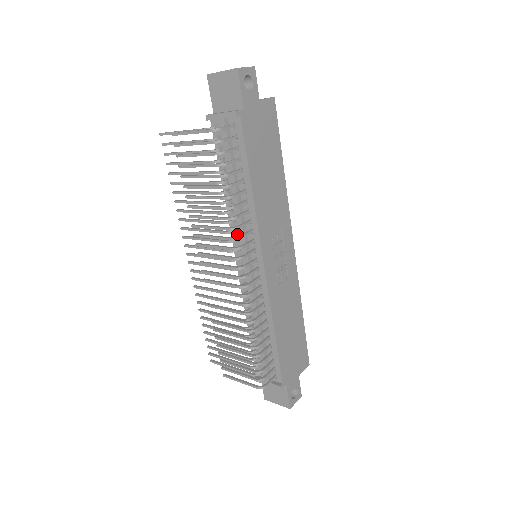
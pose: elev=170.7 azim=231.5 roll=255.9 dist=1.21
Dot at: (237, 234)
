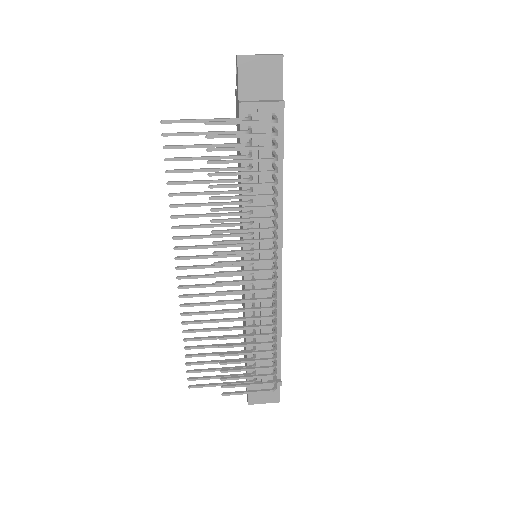
Dot at: (252, 235)
